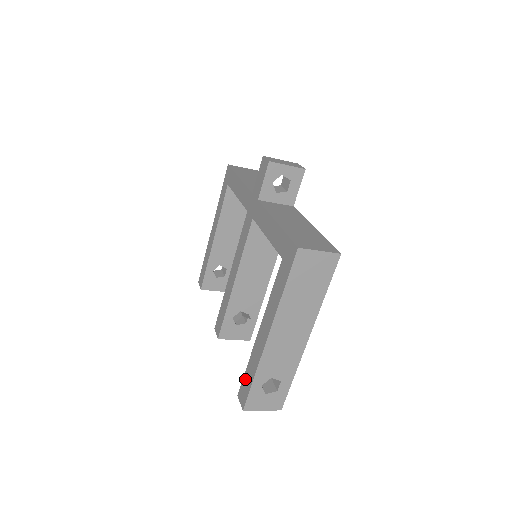
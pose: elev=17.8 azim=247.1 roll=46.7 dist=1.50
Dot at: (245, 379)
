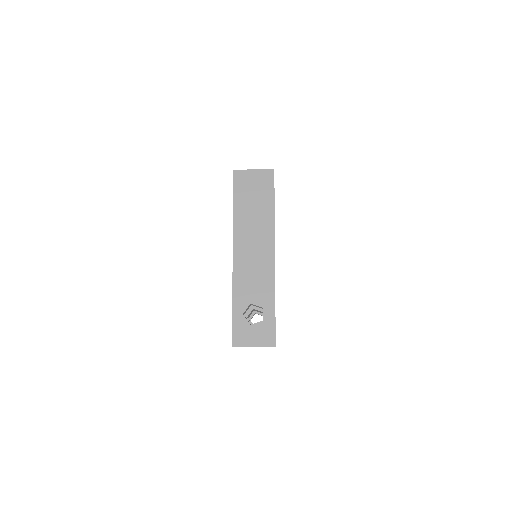
Dot at: occluded
